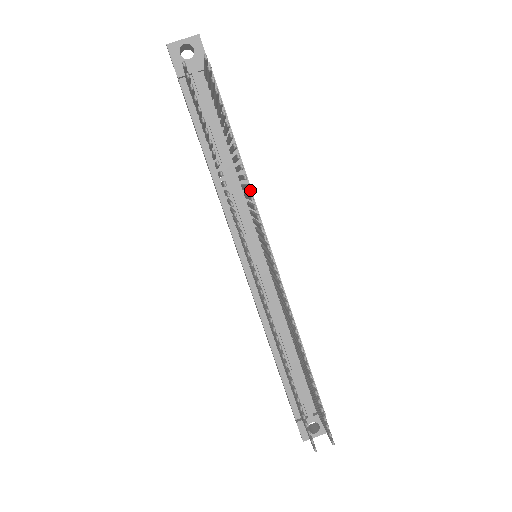
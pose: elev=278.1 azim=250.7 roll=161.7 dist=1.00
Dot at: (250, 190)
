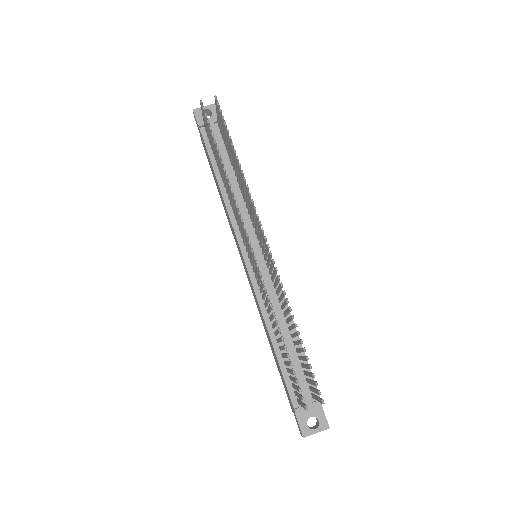
Dot at: occluded
